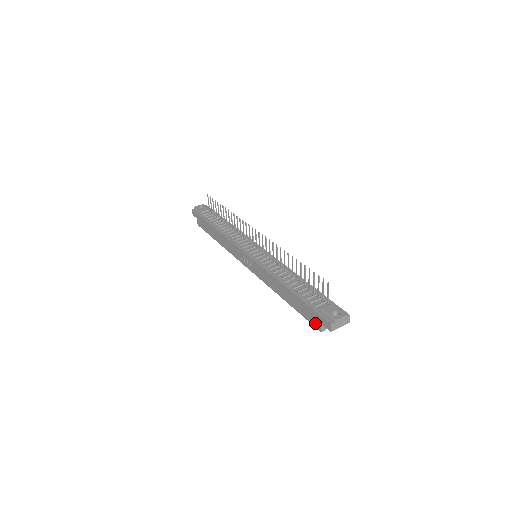
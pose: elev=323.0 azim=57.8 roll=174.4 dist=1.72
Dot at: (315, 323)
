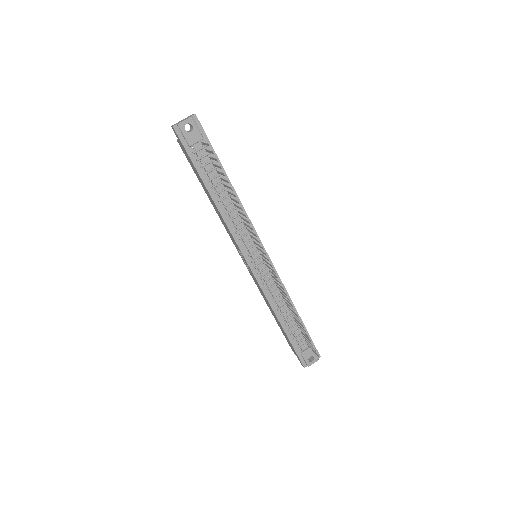
Dot at: (291, 348)
